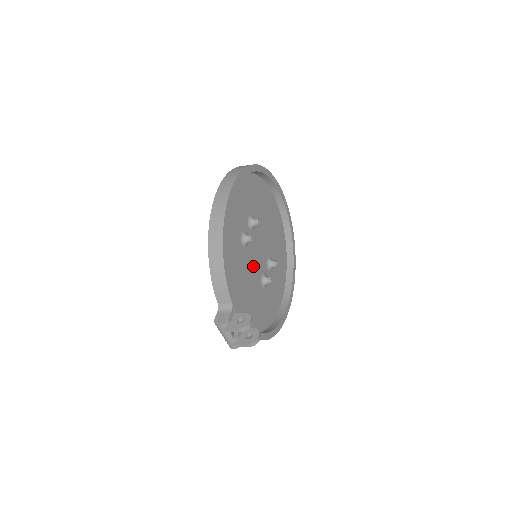
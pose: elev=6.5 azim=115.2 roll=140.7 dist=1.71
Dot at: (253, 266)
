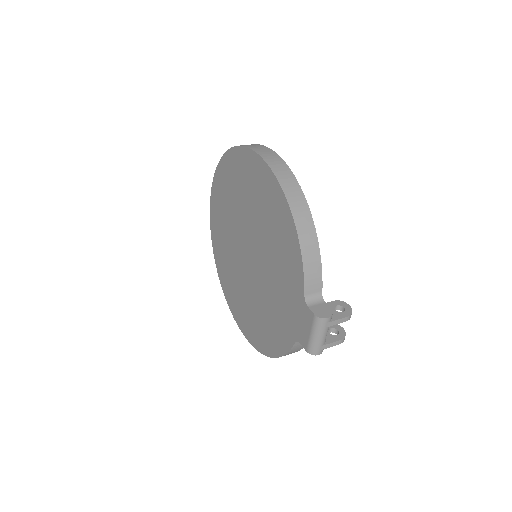
Dot at: occluded
